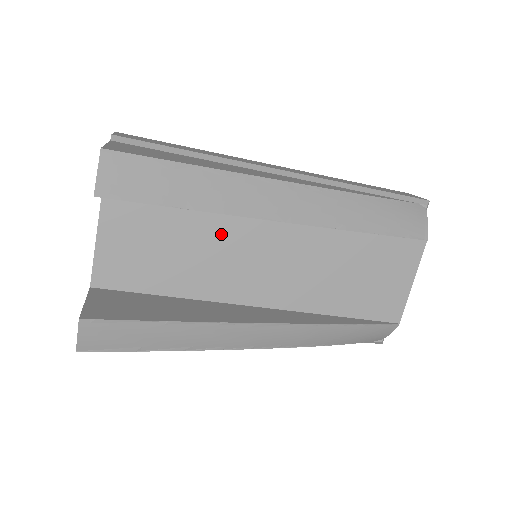
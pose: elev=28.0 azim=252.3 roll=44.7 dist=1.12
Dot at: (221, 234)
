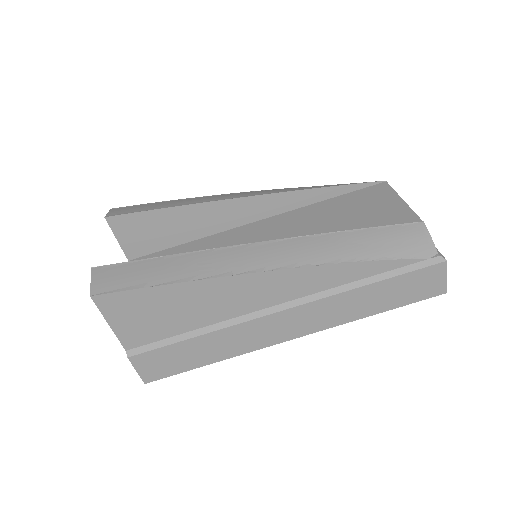
Dot at: occluded
